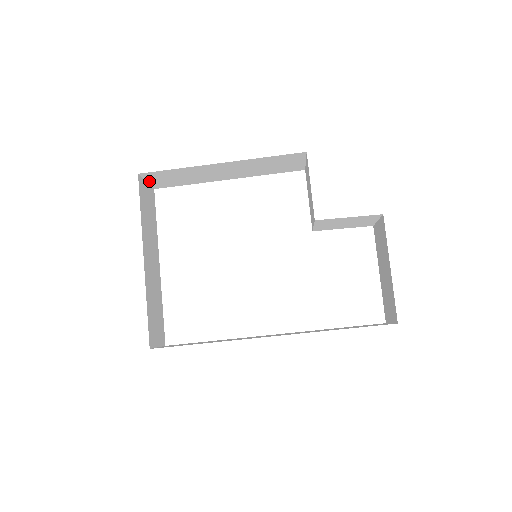
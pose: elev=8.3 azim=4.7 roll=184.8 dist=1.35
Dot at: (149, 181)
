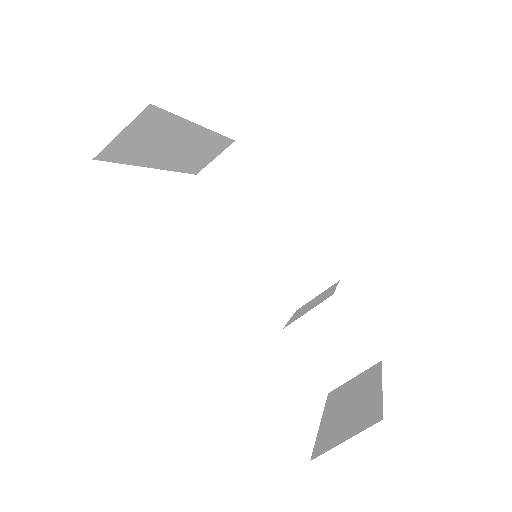
Dot at: (217, 160)
